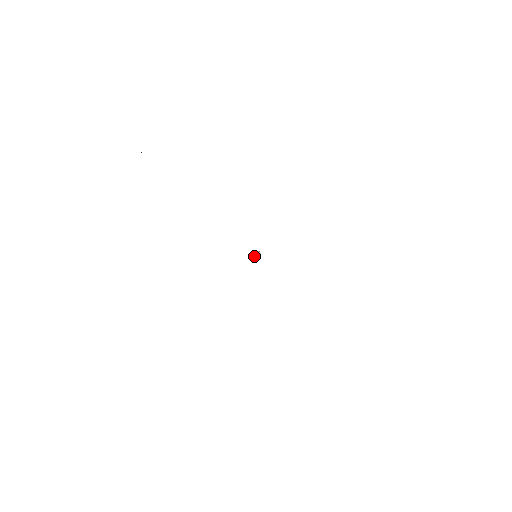
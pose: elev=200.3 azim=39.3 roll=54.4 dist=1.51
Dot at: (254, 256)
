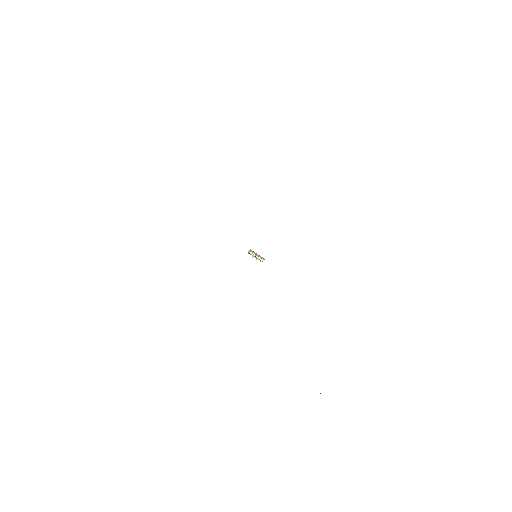
Dot at: (253, 252)
